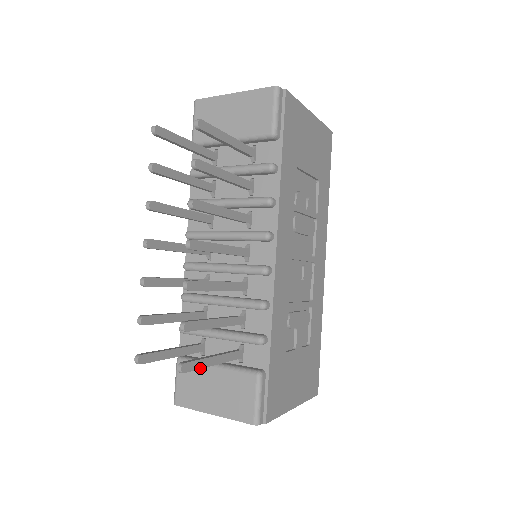
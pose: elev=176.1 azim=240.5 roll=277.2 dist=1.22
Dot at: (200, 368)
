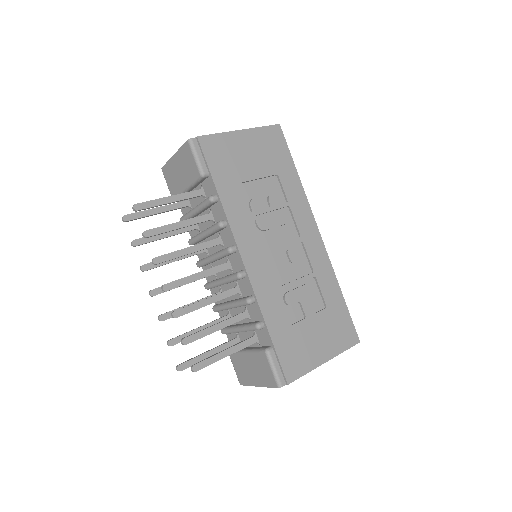
Dot at: (212, 363)
